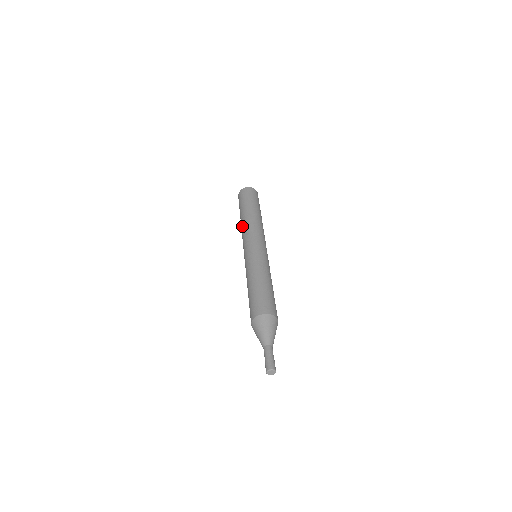
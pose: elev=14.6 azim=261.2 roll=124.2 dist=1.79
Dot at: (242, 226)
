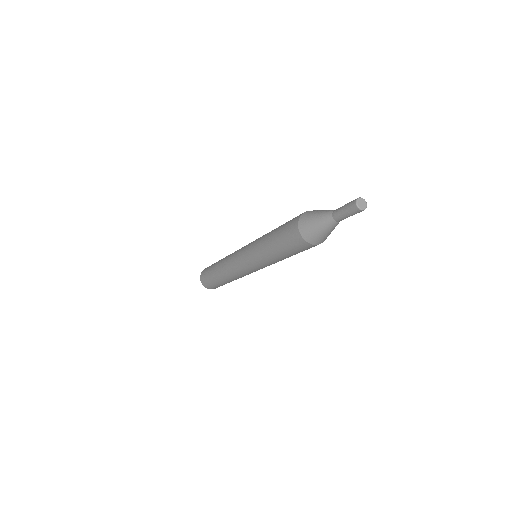
Dot at: (225, 258)
